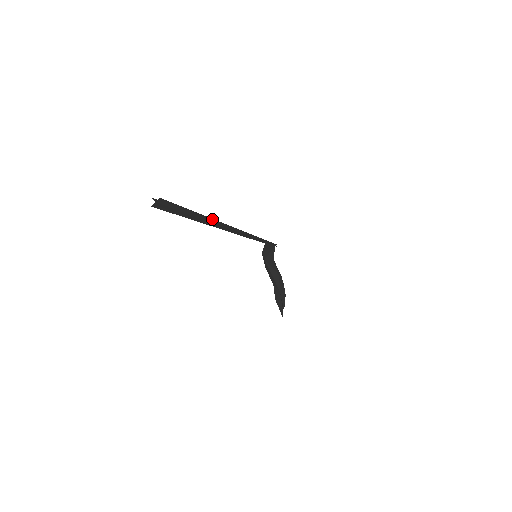
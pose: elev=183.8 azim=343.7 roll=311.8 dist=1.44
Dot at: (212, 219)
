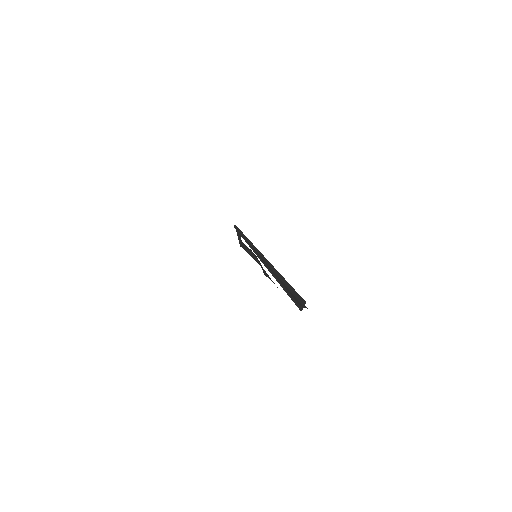
Dot at: (275, 269)
